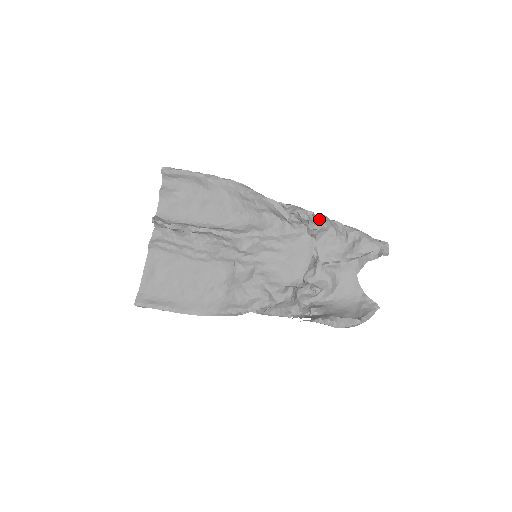
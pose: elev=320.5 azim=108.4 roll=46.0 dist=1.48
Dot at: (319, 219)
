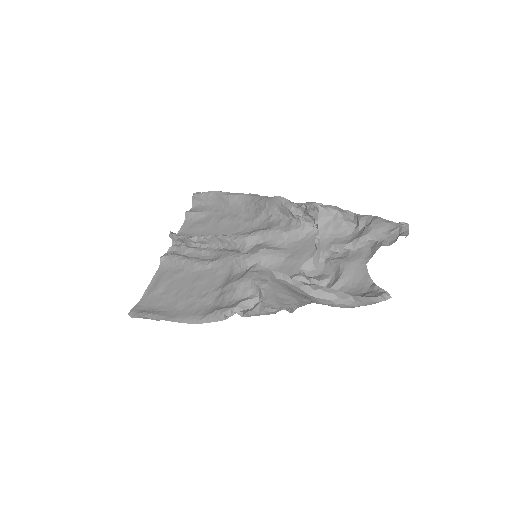
Dot at: occluded
